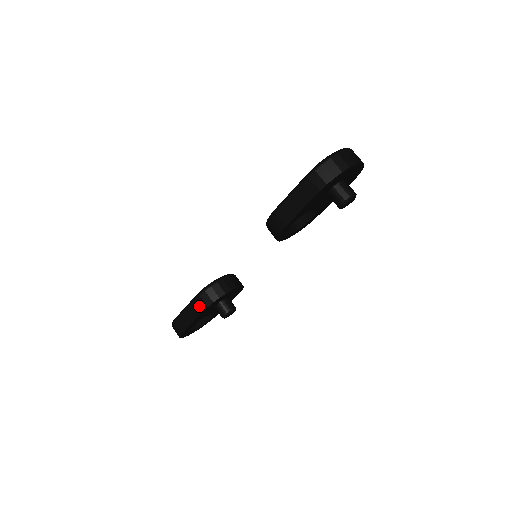
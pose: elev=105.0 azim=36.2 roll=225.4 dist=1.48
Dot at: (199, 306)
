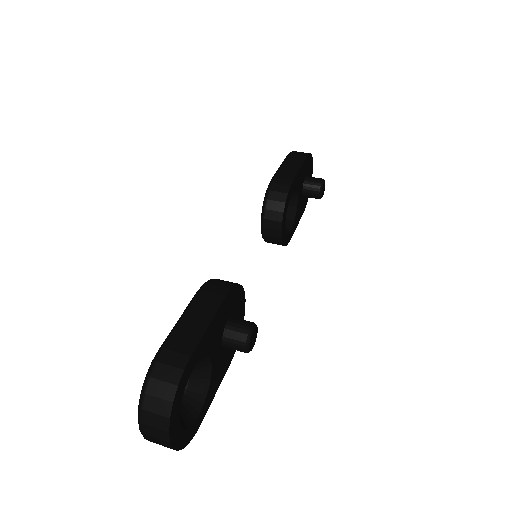
Dot at: (213, 294)
